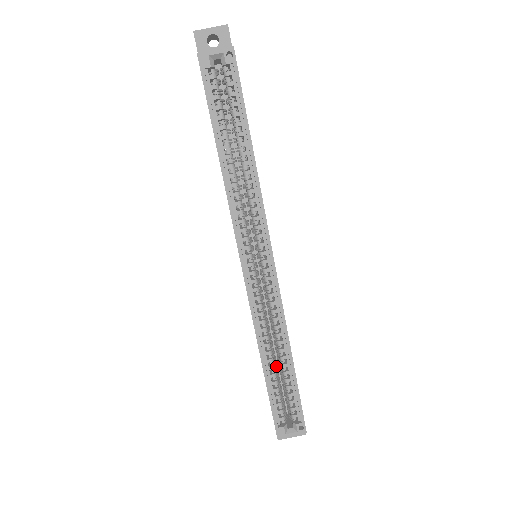
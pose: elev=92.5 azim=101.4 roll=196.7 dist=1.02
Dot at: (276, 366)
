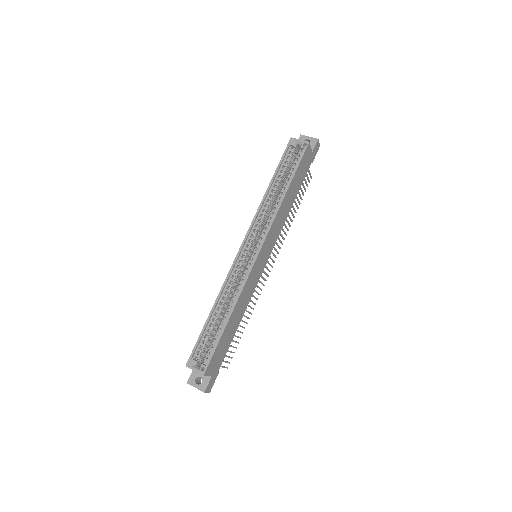
Dot at: (219, 321)
